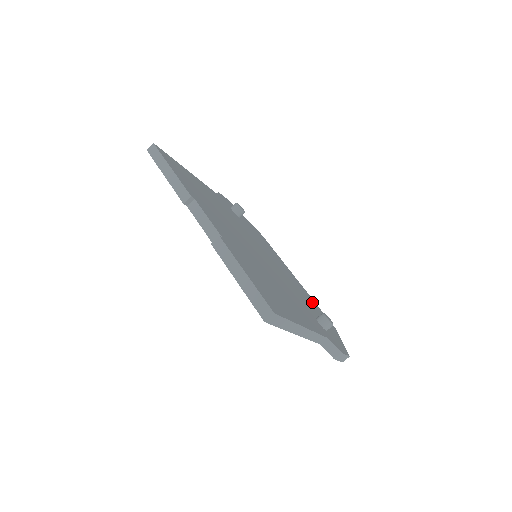
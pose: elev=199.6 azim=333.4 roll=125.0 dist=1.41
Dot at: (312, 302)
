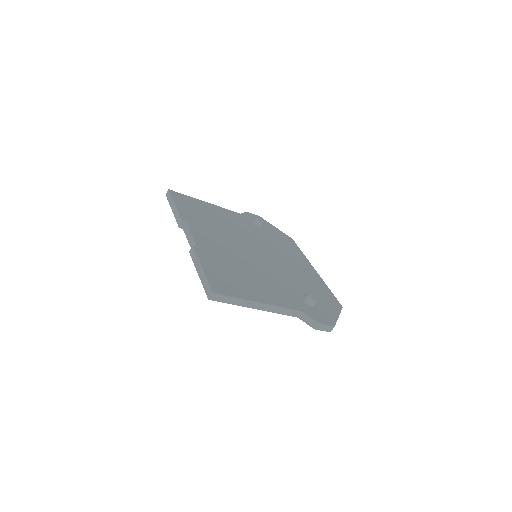
Dot at: (320, 287)
